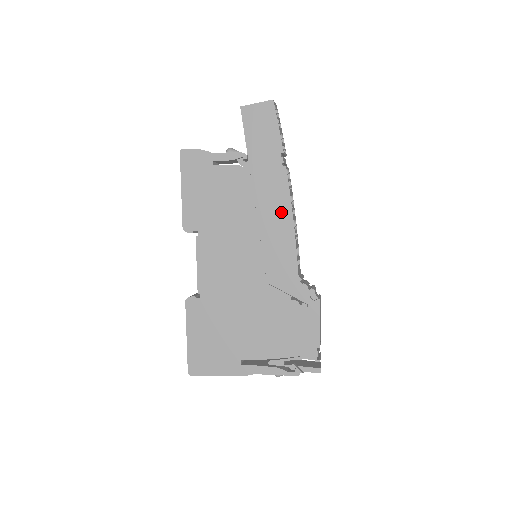
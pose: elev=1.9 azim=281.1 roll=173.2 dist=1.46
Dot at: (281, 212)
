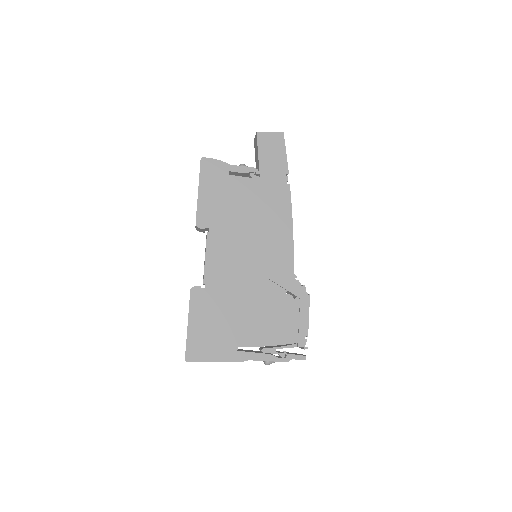
Dot at: (283, 220)
